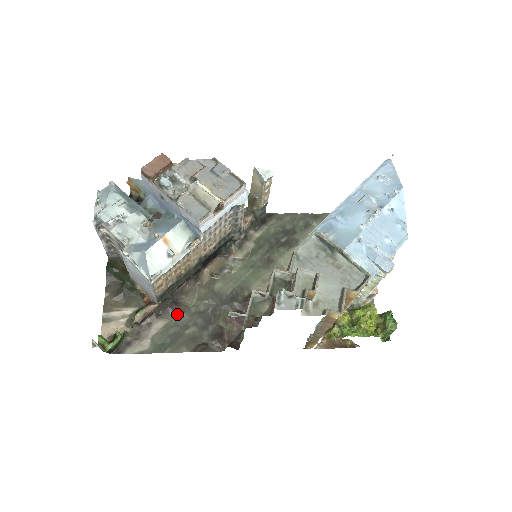
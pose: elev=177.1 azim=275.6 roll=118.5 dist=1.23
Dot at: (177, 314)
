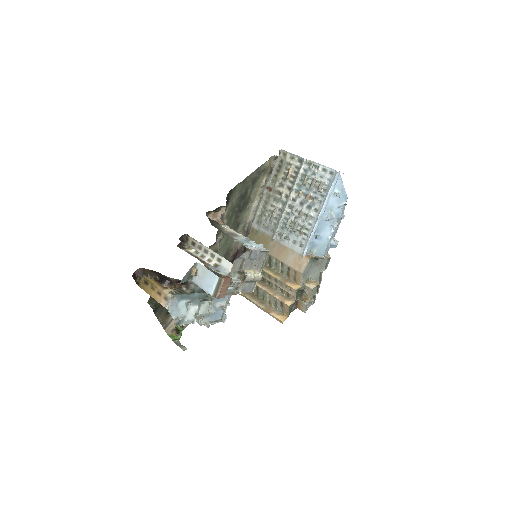
Dot at: occluded
